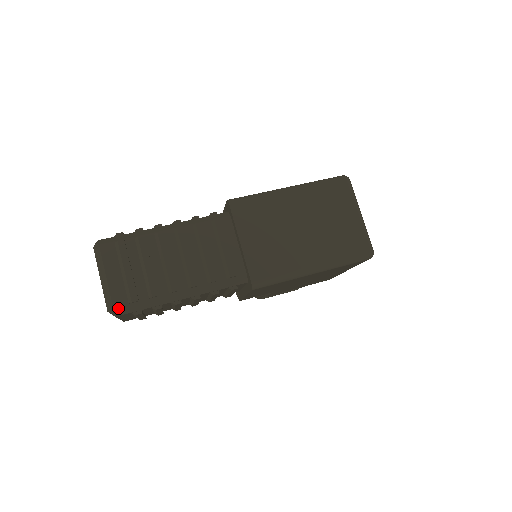
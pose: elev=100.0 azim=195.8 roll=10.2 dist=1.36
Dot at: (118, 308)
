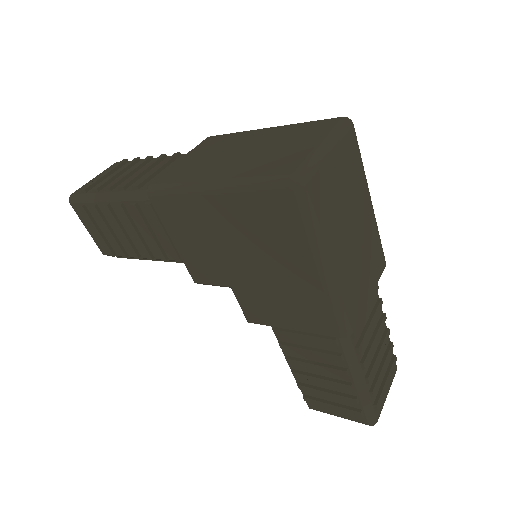
Dot at: (74, 194)
